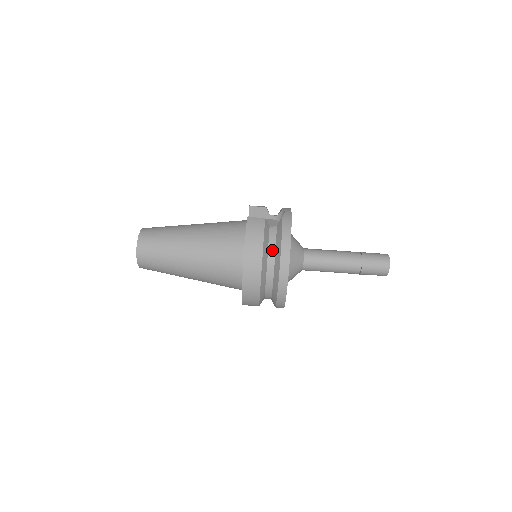
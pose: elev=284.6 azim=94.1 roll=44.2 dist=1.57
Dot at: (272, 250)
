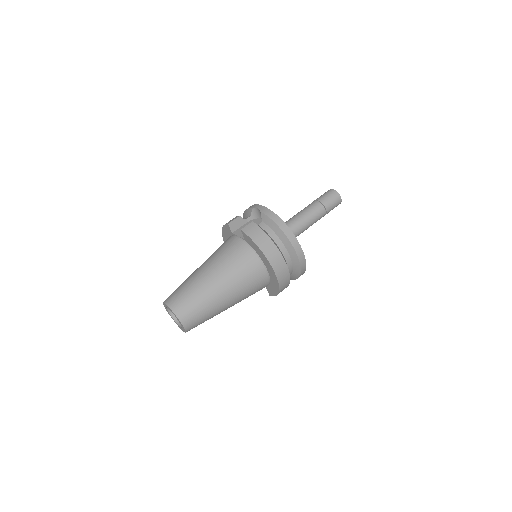
Dot at: (276, 238)
